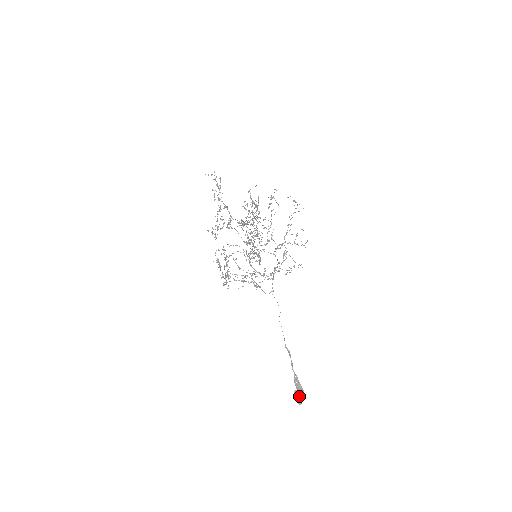
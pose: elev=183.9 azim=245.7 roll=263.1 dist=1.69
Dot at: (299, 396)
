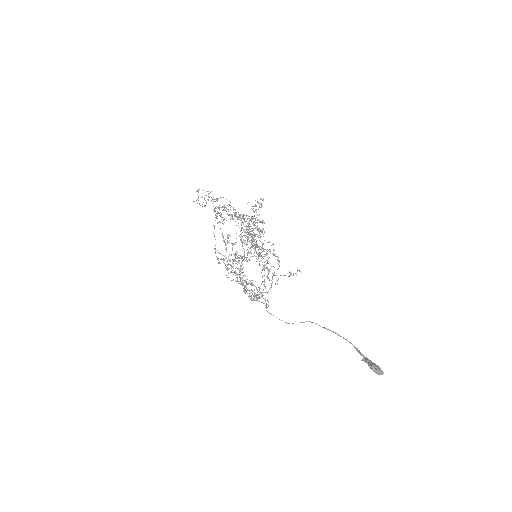
Dot at: occluded
